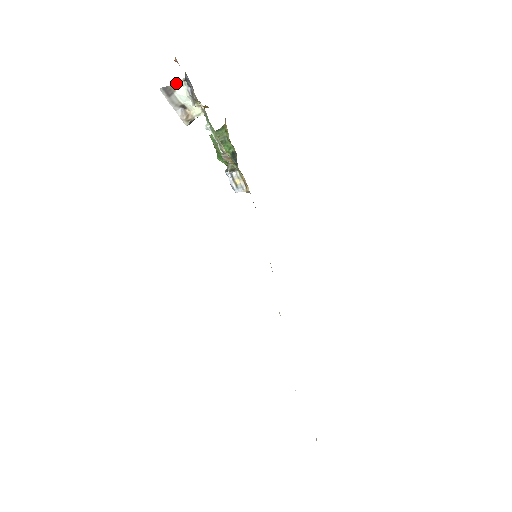
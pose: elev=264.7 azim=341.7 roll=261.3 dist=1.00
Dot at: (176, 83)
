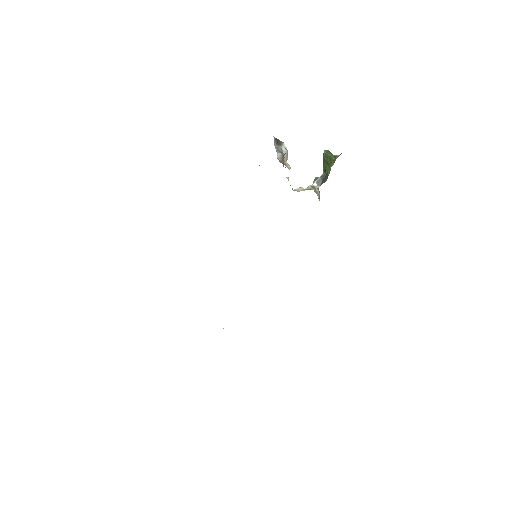
Dot at: occluded
